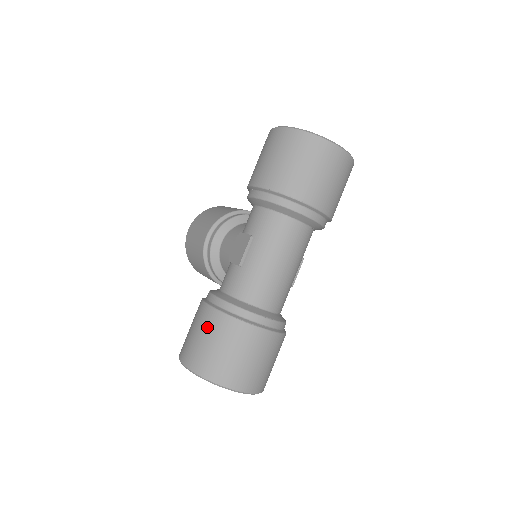
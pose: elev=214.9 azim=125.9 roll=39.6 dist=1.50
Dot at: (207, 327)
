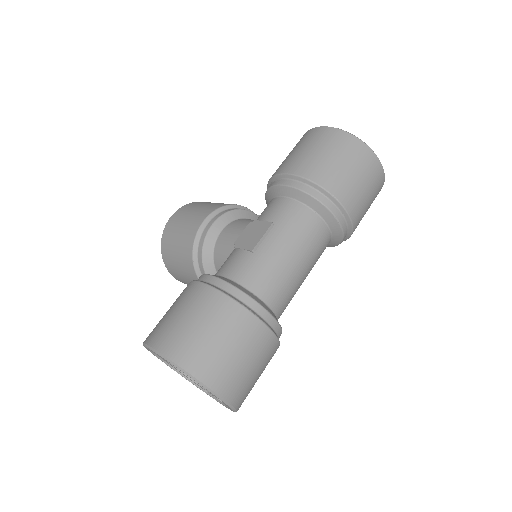
Dot at: (202, 308)
